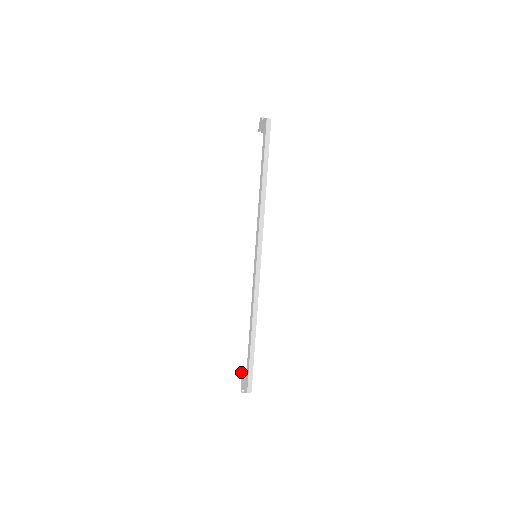
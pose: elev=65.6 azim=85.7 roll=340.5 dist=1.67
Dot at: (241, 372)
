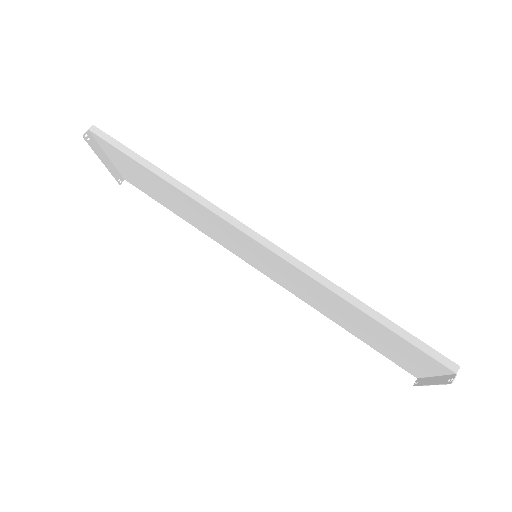
Dot at: occluded
